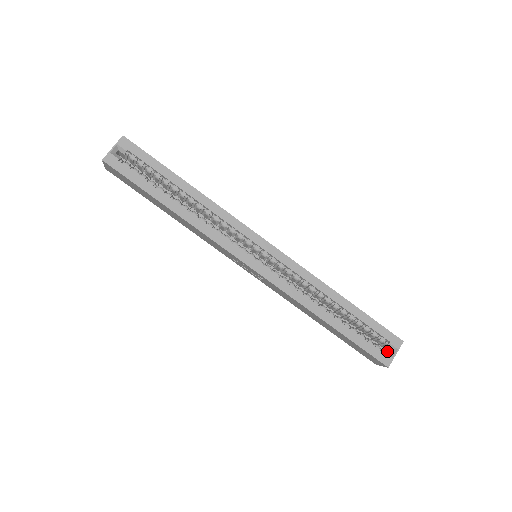
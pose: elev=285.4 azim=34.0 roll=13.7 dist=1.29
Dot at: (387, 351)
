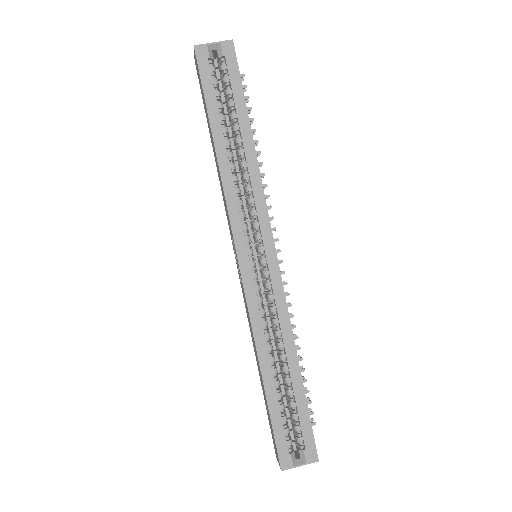
Dot at: (295, 455)
